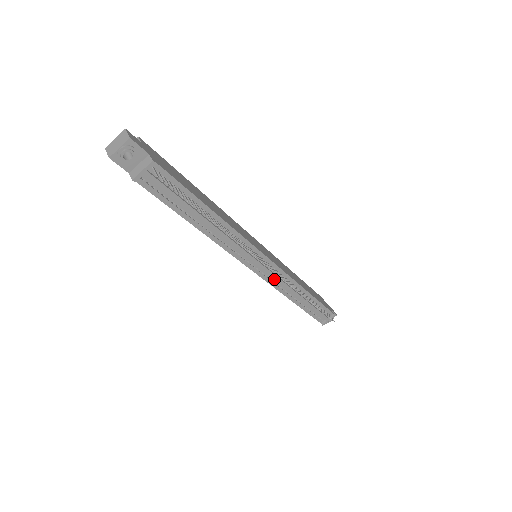
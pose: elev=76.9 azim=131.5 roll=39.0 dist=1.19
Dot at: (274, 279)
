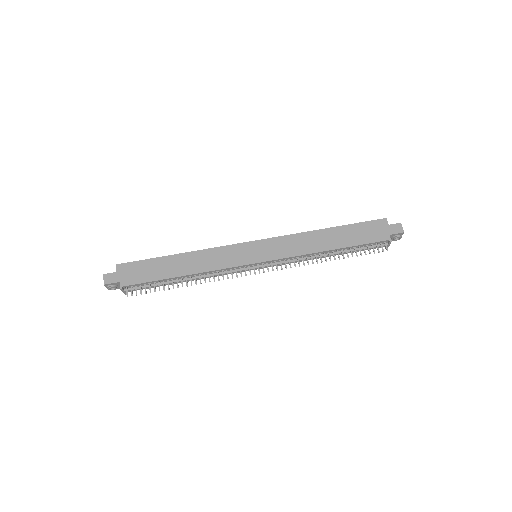
Dot at: (283, 262)
